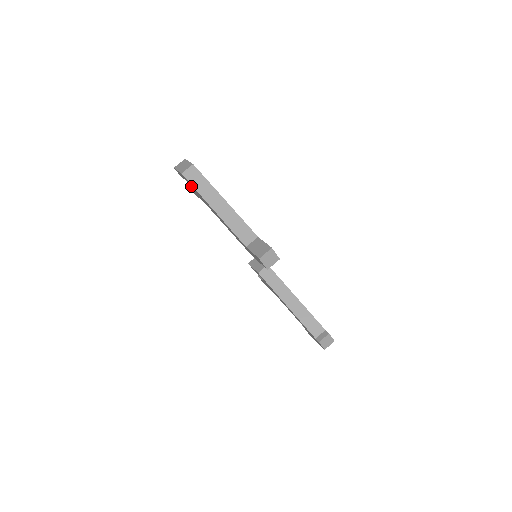
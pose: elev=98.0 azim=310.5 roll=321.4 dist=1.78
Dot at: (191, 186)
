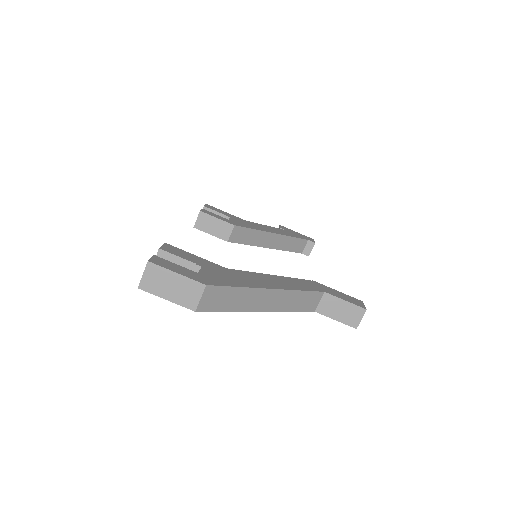
Dot at: occluded
